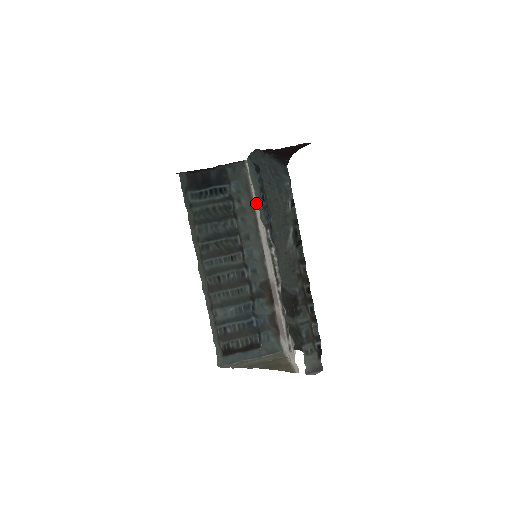
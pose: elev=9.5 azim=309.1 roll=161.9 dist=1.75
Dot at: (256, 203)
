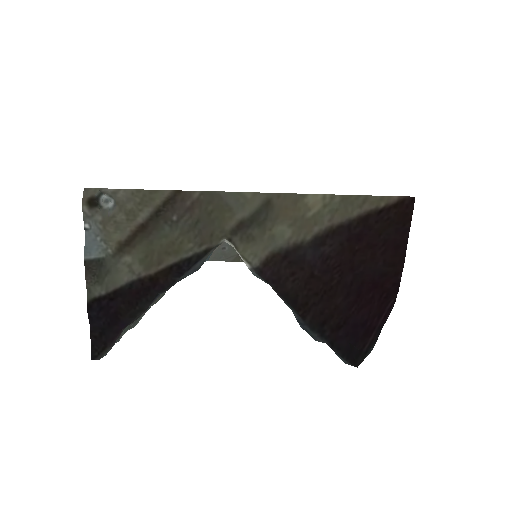
Dot at: occluded
